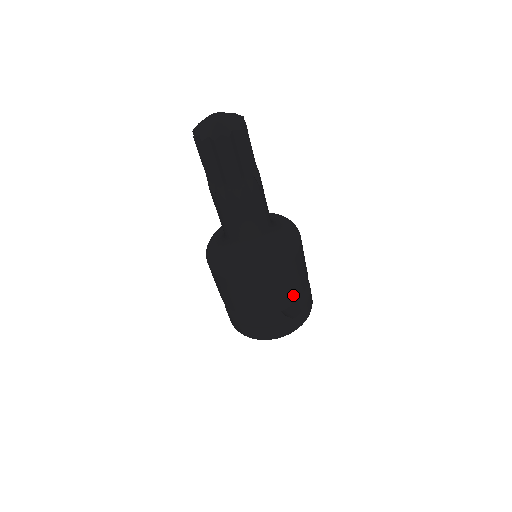
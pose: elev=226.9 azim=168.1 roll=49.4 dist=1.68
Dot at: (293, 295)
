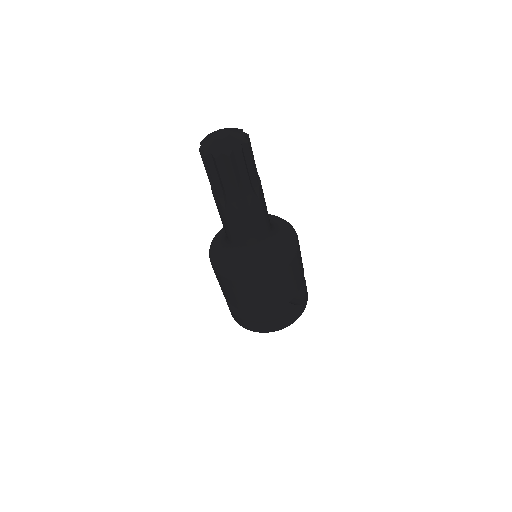
Dot at: (298, 284)
